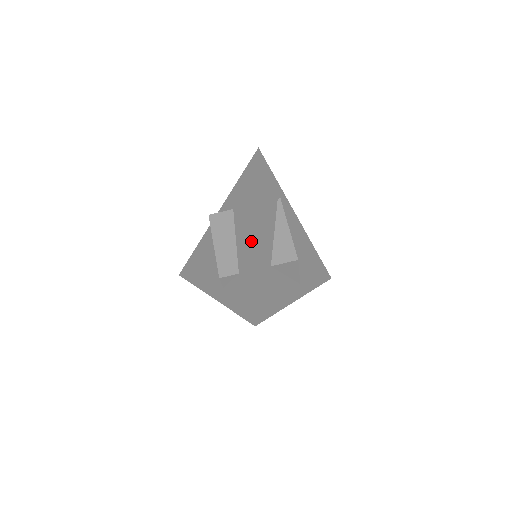
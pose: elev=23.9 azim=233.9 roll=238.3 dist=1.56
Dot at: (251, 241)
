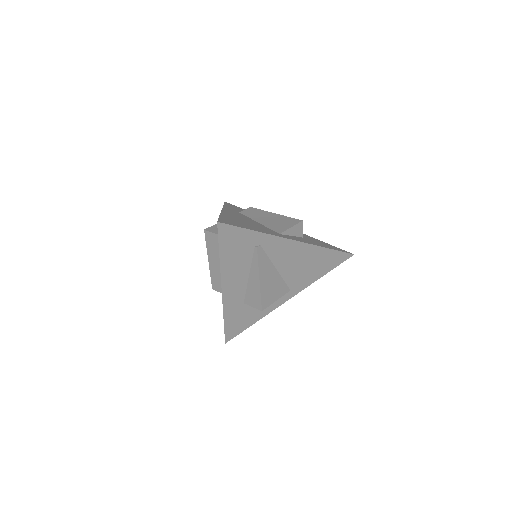
Dot at: occluded
